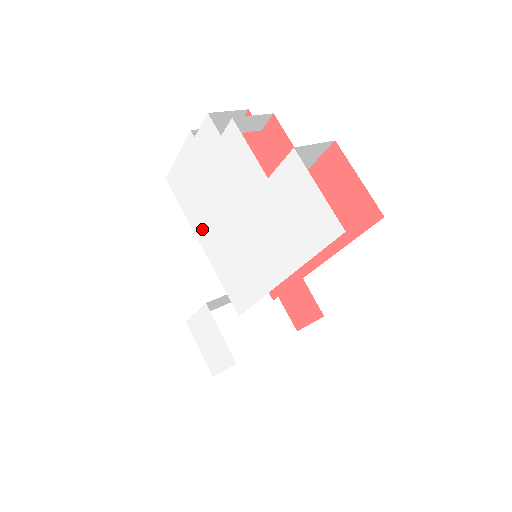
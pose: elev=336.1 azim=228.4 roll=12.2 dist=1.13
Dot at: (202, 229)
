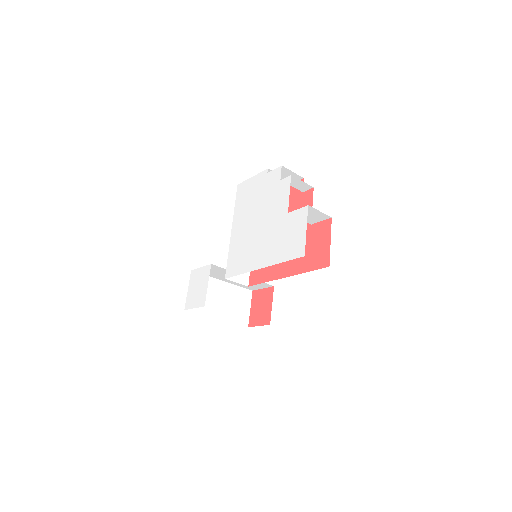
Dot at: (238, 222)
